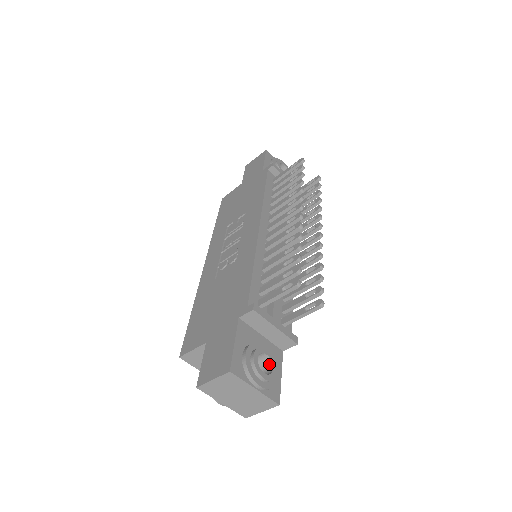
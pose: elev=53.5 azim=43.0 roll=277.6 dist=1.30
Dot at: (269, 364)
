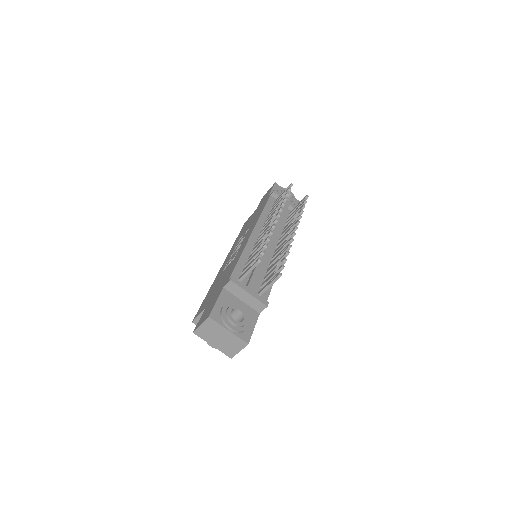
Dot at: (242, 317)
